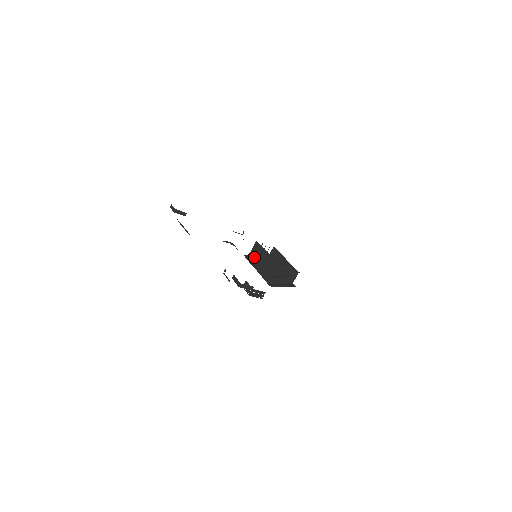
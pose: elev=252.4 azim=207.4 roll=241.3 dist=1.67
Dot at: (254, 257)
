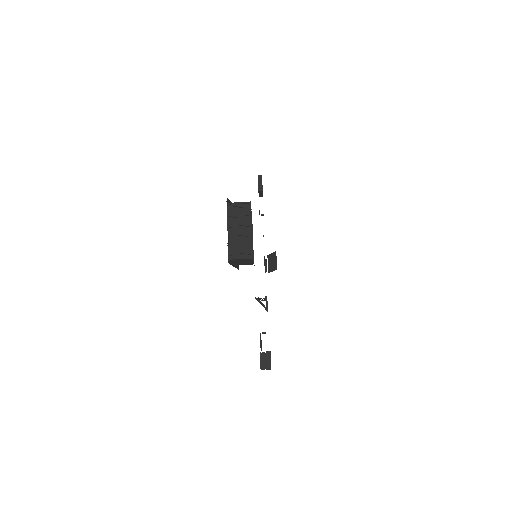
Dot at: (235, 212)
